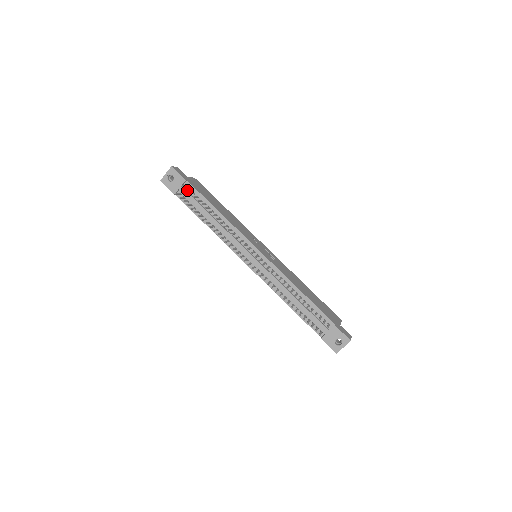
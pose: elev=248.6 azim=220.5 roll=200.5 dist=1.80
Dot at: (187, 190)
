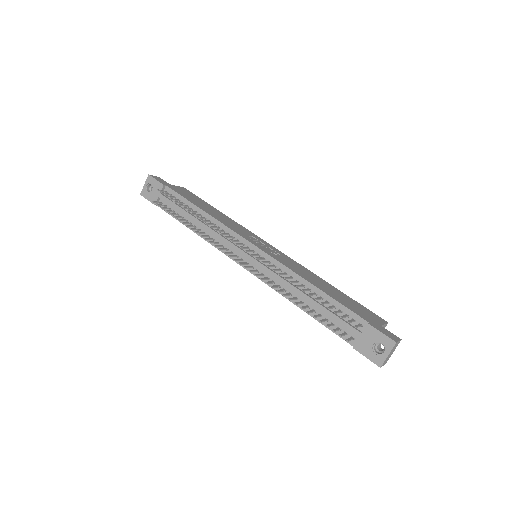
Dot at: occluded
